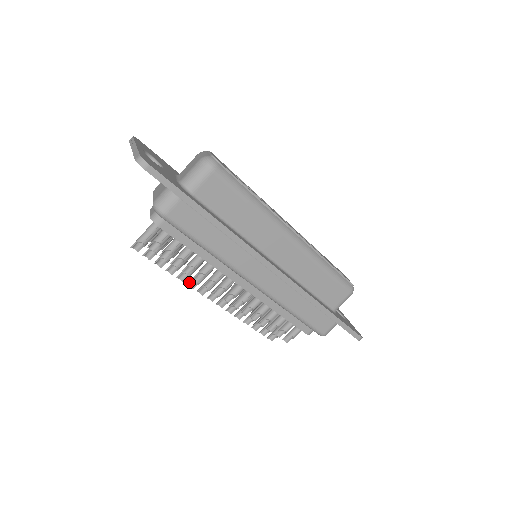
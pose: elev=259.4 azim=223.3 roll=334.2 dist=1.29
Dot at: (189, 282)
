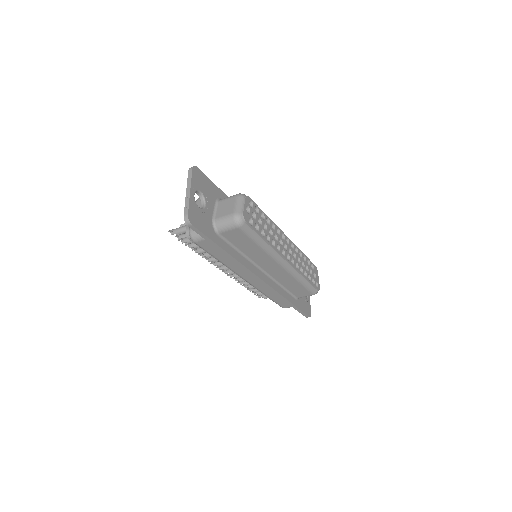
Dot at: occluded
